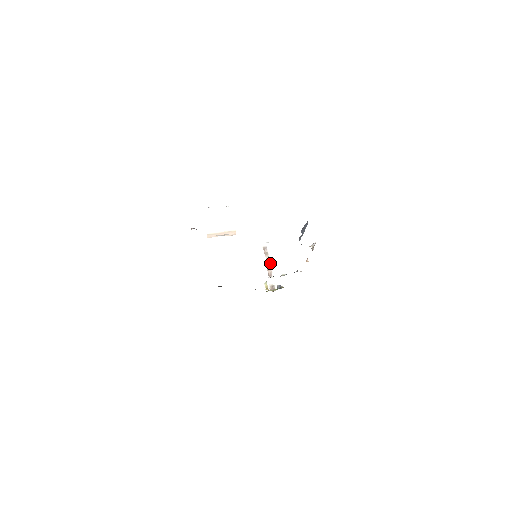
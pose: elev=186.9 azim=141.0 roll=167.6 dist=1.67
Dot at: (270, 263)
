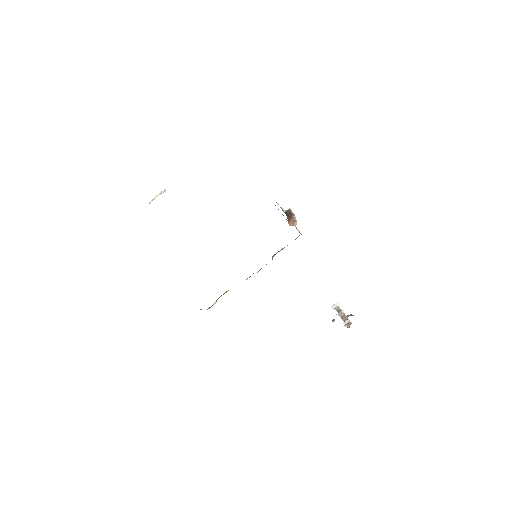
Dot at: (343, 313)
